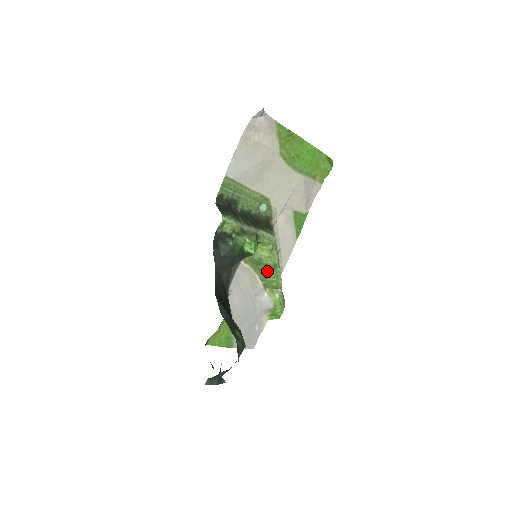
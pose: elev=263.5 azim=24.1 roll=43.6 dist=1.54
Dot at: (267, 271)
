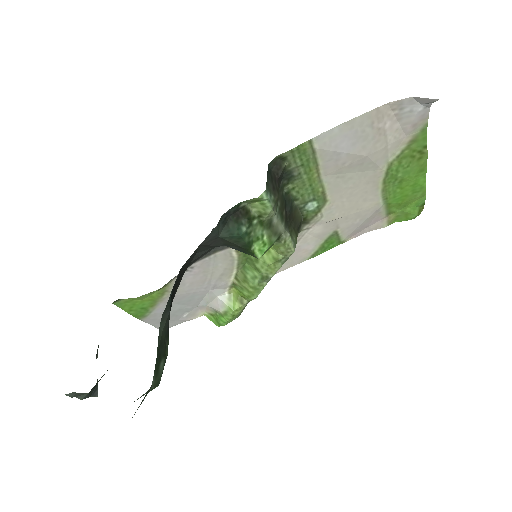
Dot at: (251, 276)
